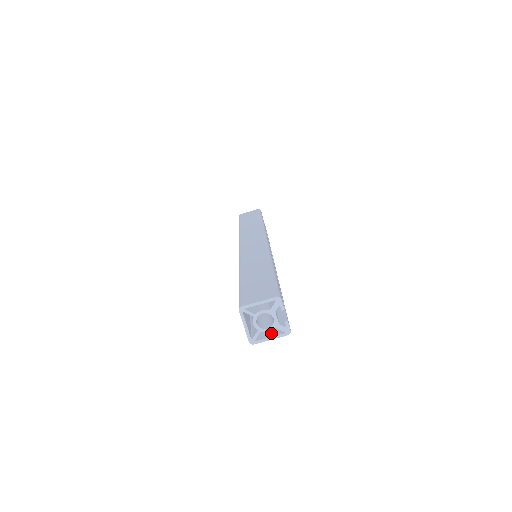
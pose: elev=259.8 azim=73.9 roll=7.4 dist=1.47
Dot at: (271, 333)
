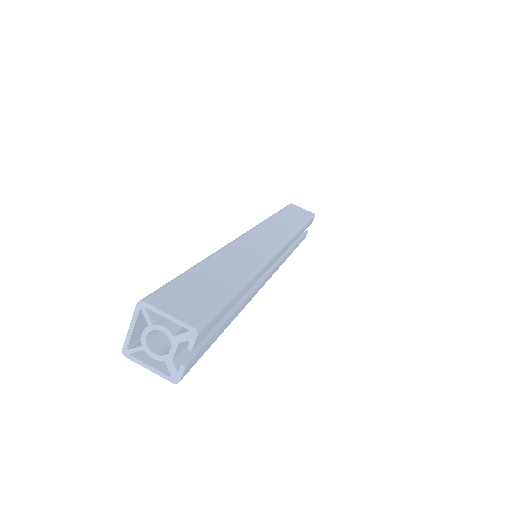
Dot at: (158, 361)
